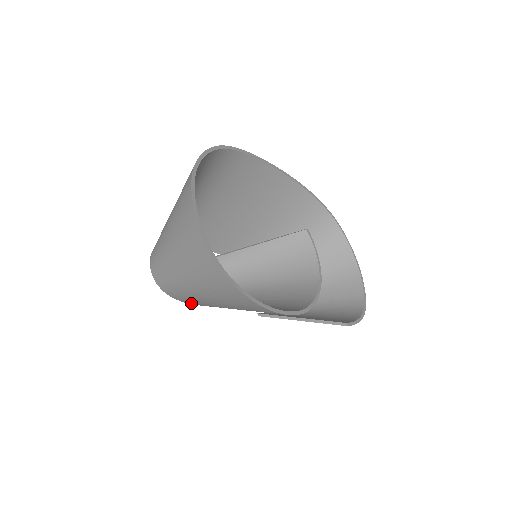
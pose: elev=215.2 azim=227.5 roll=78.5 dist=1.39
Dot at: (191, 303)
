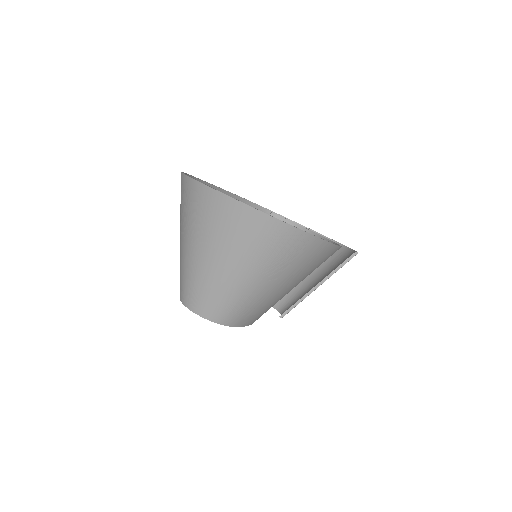
Dot at: (249, 321)
